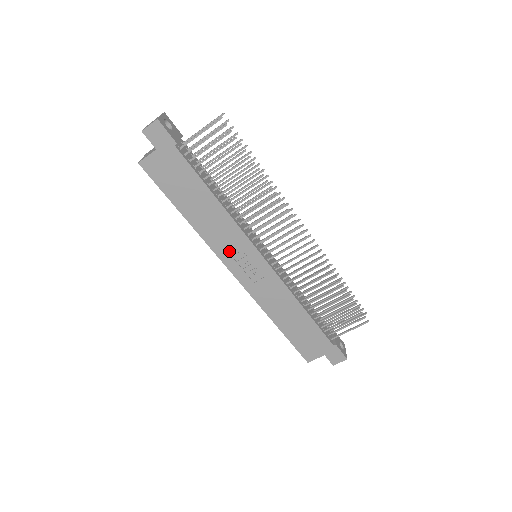
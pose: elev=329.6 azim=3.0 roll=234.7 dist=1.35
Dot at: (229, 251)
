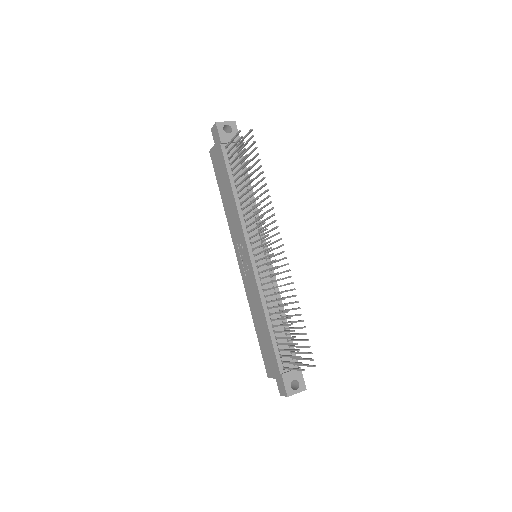
Dot at: (237, 240)
